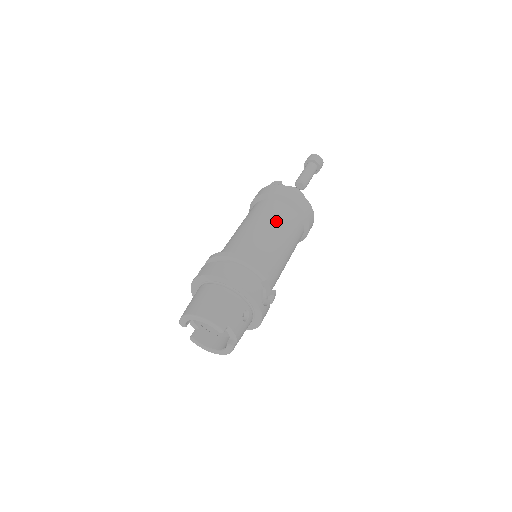
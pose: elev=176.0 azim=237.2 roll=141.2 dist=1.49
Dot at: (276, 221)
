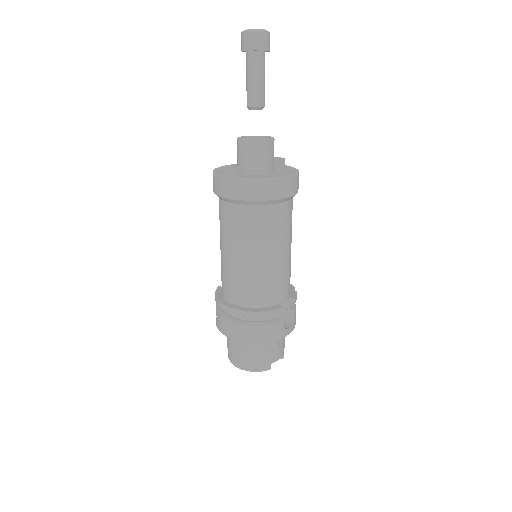
Dot at: (258, 239)
